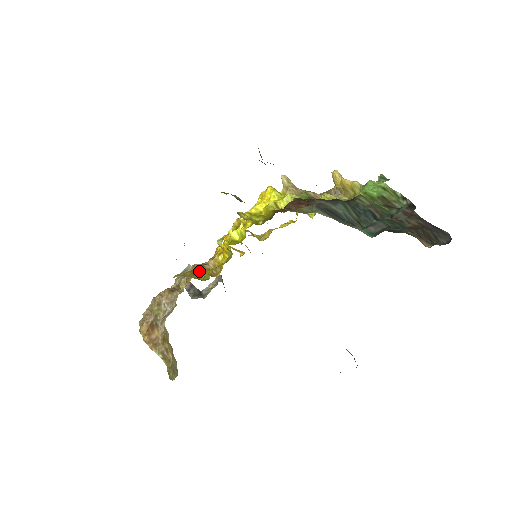
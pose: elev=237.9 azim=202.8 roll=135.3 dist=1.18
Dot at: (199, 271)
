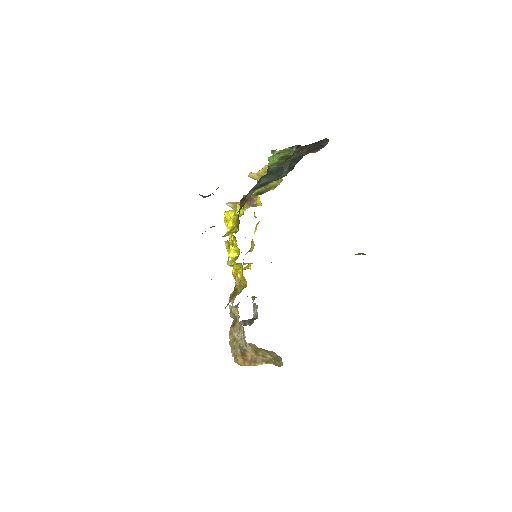
Dot at: (235, 292)
